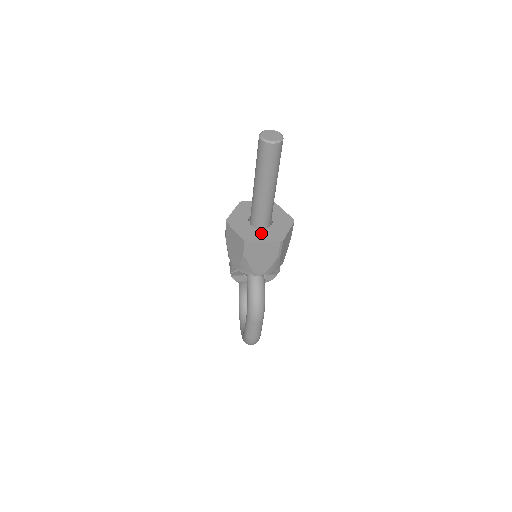
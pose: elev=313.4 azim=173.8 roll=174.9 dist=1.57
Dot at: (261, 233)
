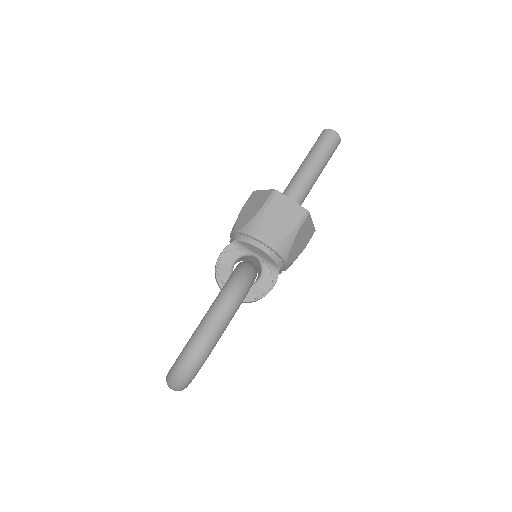
Dot at: occluded
